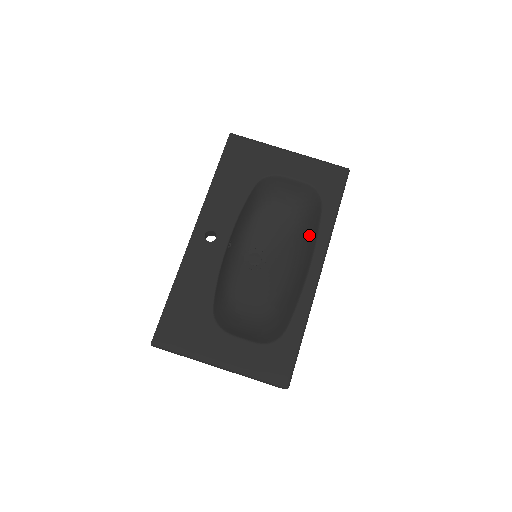
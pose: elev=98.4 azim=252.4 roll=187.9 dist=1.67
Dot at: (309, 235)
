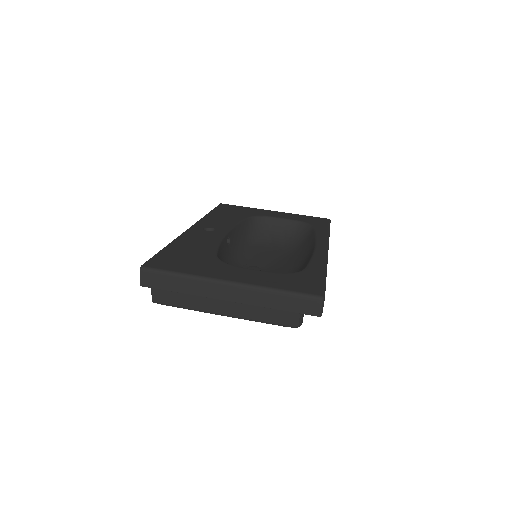
Dot at: (307, 244)
